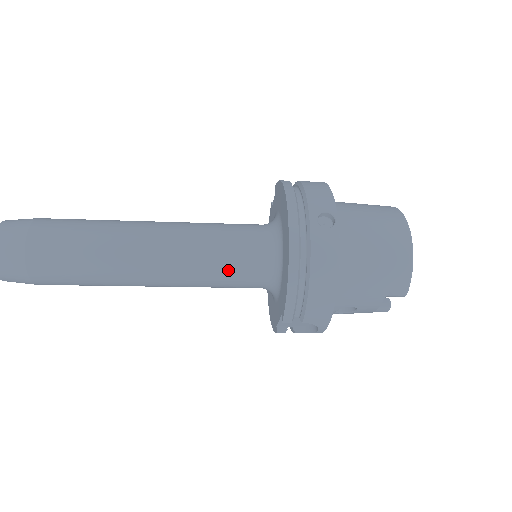
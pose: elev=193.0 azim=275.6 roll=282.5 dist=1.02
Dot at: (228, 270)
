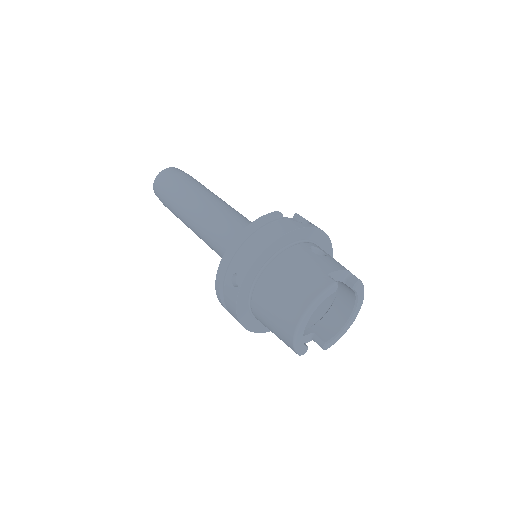
Dot at: occluded
